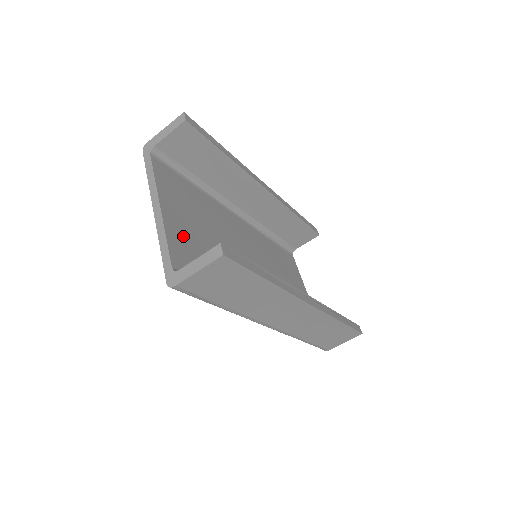
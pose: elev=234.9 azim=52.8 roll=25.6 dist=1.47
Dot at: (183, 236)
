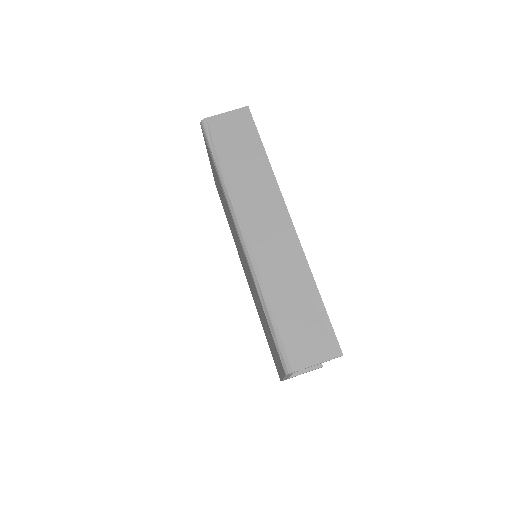
Dot at: occluded
